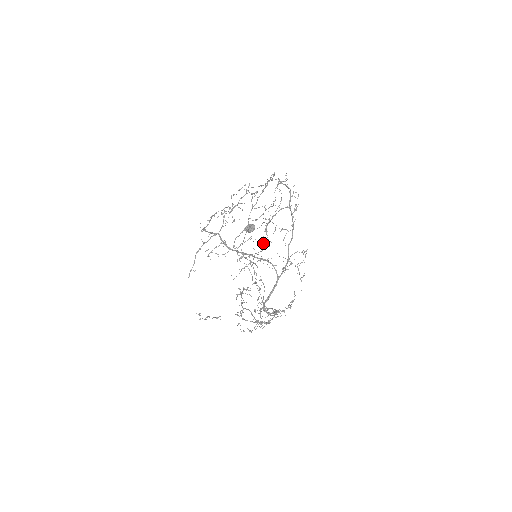
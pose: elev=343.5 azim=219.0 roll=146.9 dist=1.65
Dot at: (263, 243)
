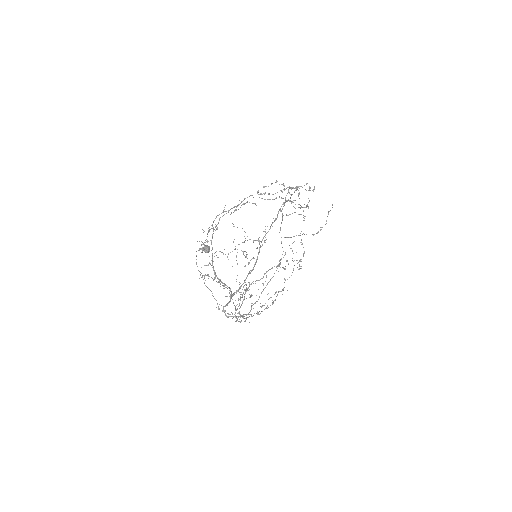
Dot at: (320, 227)
